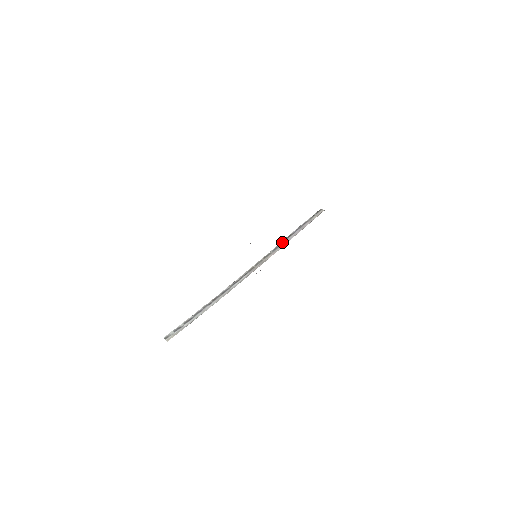
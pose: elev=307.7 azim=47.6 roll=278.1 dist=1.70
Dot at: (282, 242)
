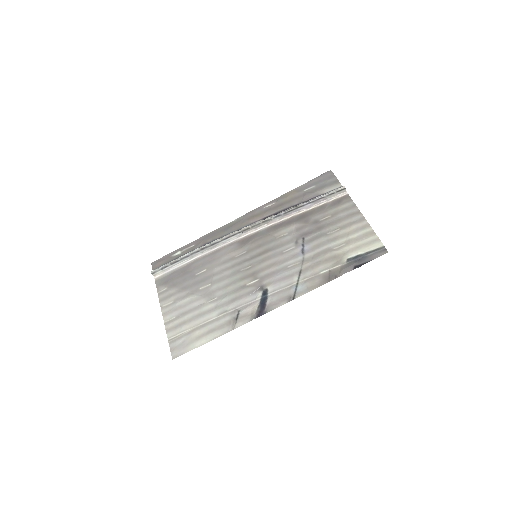
Dot at: (287, 212)
